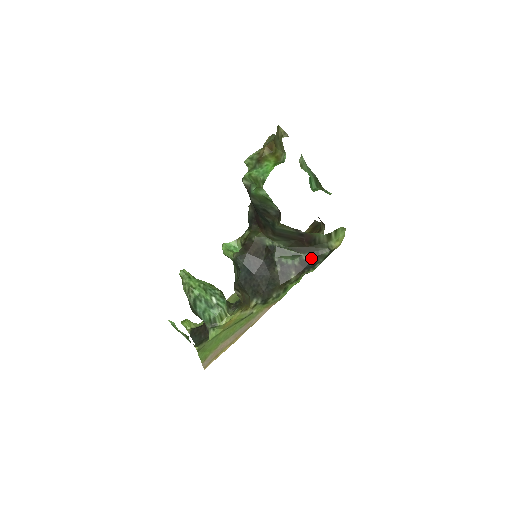
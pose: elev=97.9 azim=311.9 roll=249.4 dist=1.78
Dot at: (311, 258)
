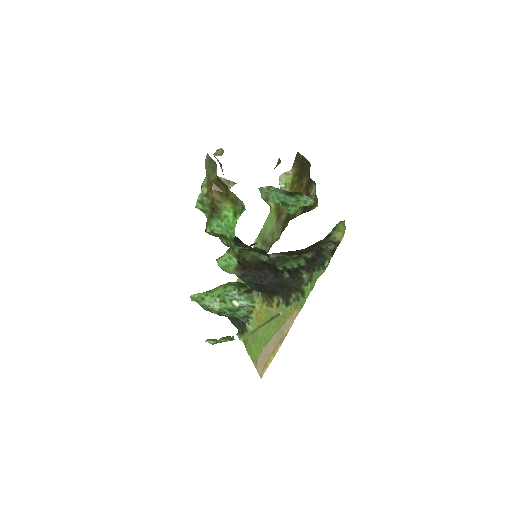
Dot at: (316, 255)
